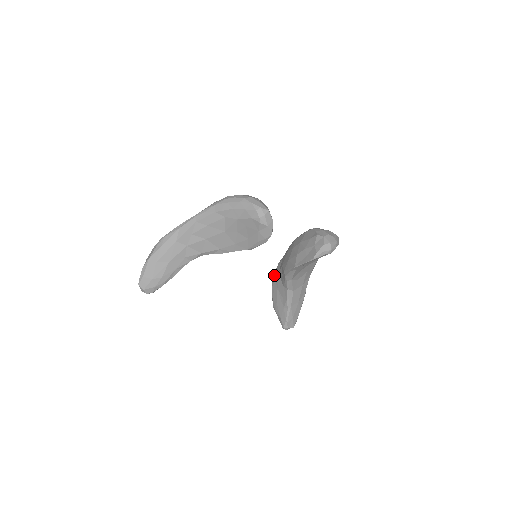
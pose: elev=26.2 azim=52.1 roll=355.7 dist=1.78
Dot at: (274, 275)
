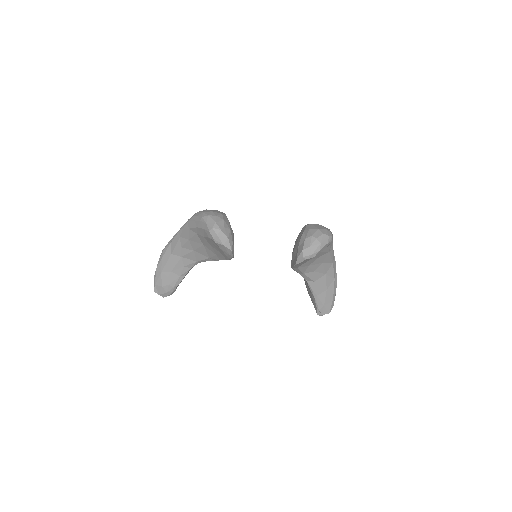
Dot at: occluded
